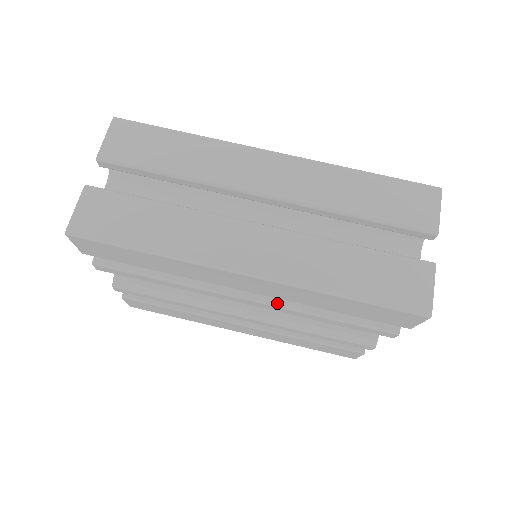
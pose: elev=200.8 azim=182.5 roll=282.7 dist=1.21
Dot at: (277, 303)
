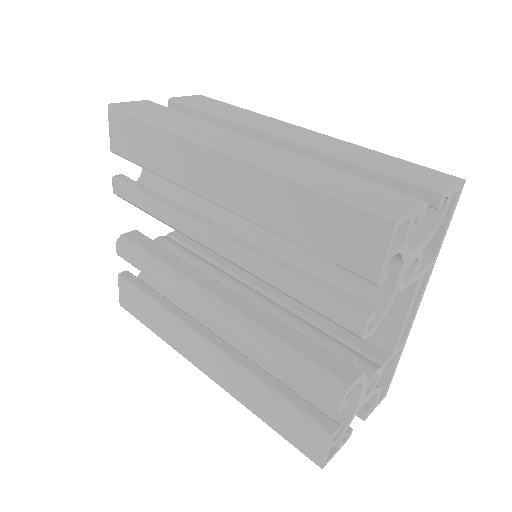
Dot at: (242, 245)
